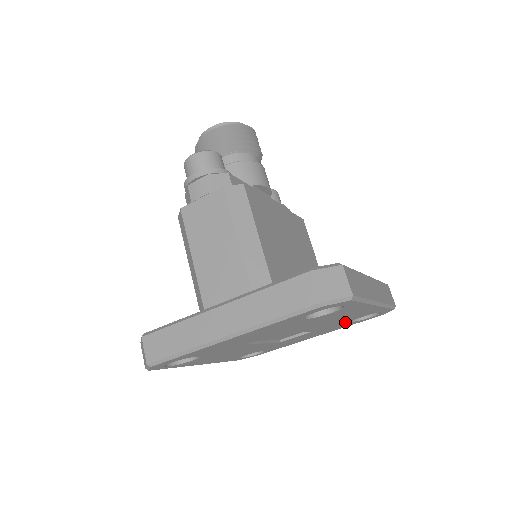
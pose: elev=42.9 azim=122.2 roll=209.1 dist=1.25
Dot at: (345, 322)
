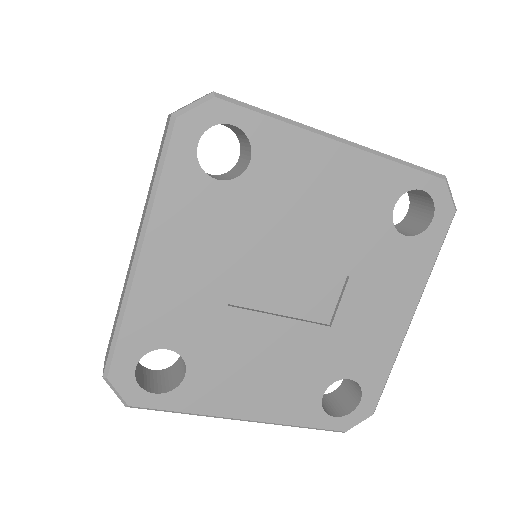
Dot at: (384, 235)
